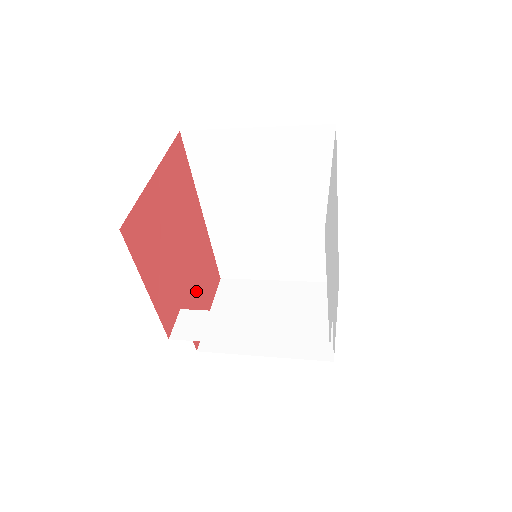
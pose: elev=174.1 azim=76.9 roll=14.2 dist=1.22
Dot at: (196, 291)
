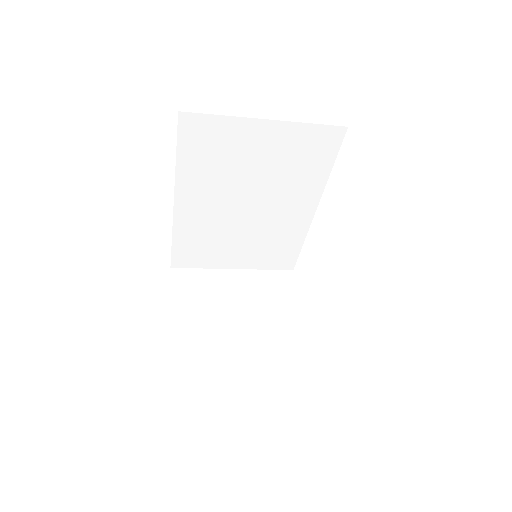
Dot at: occluded
